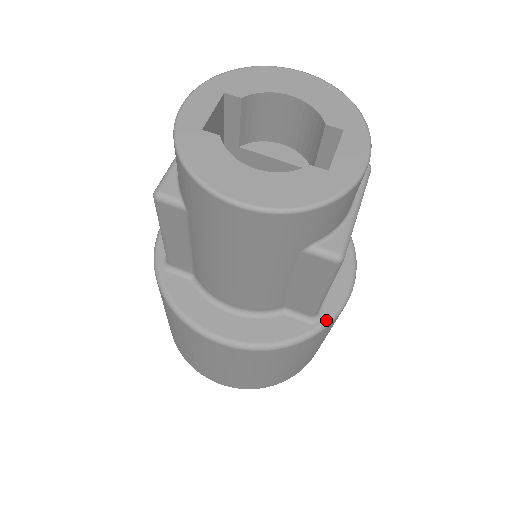
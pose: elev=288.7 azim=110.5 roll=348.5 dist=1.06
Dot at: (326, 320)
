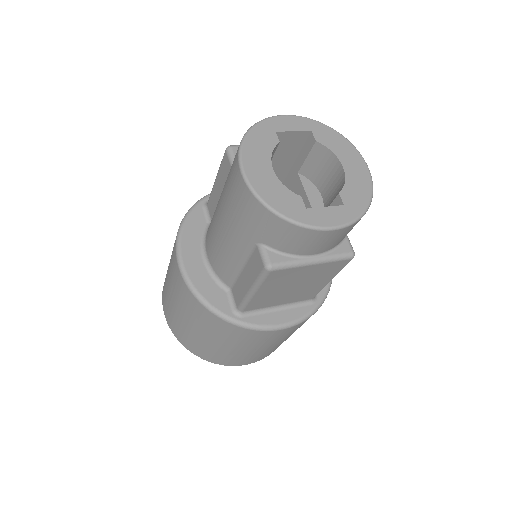
Dot at: (243, 322)
